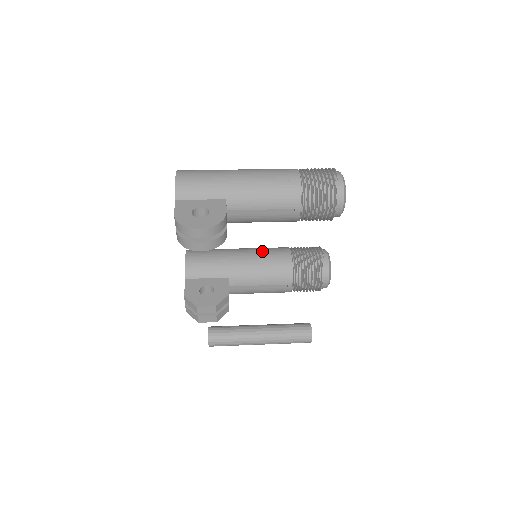
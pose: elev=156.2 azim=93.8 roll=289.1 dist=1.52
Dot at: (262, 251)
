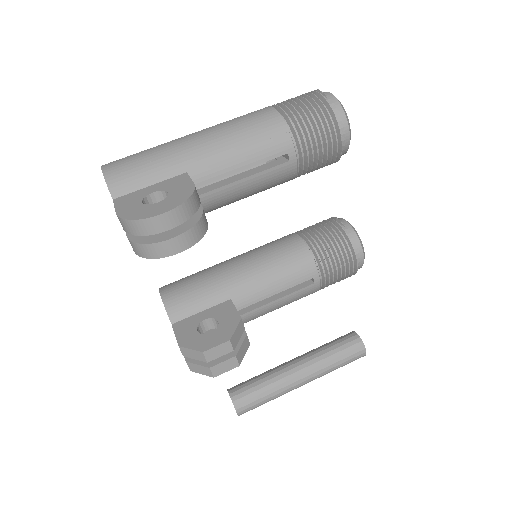
Dot at: (261, 249)
